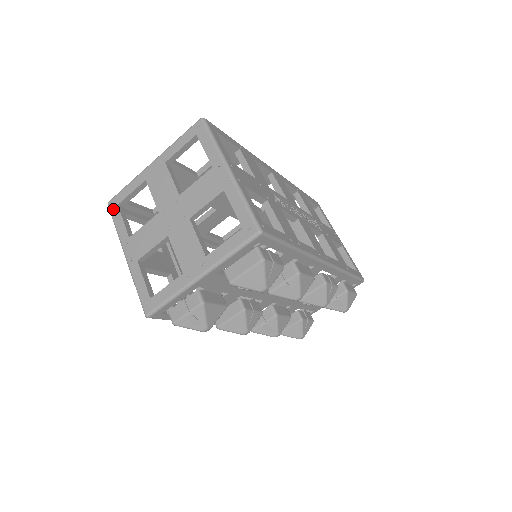
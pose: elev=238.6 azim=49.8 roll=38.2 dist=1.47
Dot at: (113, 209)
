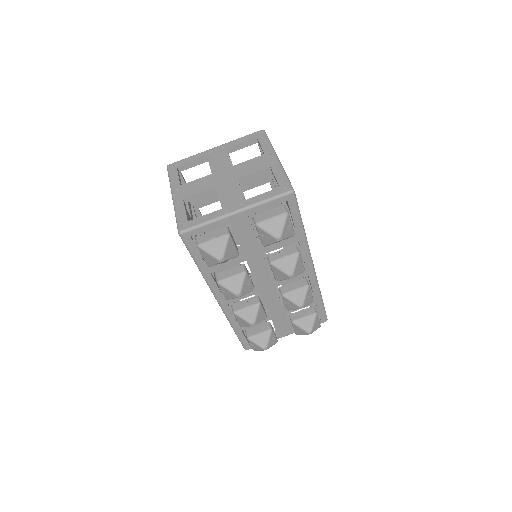
Dot at: (172, 168)
